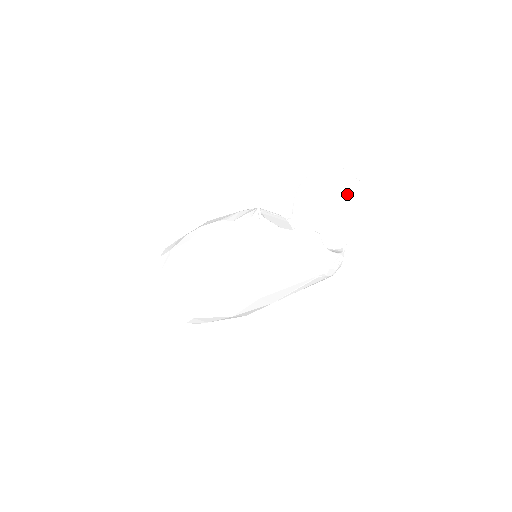
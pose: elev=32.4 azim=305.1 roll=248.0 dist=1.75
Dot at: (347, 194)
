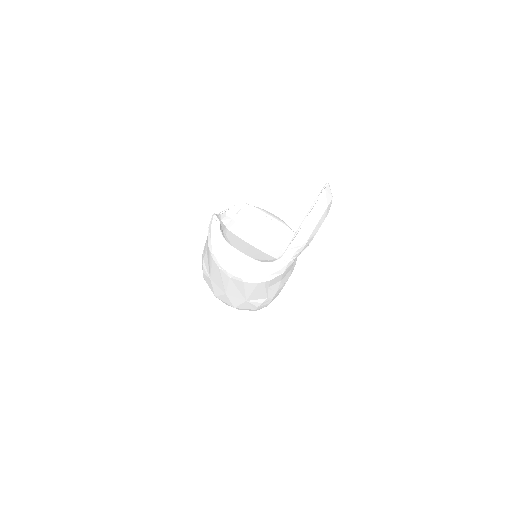
Dot at: occluded
